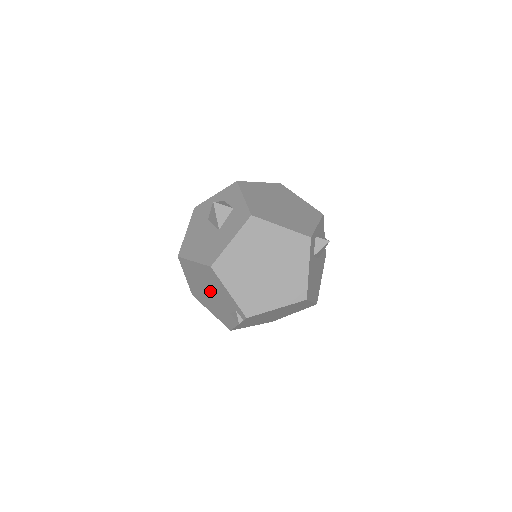
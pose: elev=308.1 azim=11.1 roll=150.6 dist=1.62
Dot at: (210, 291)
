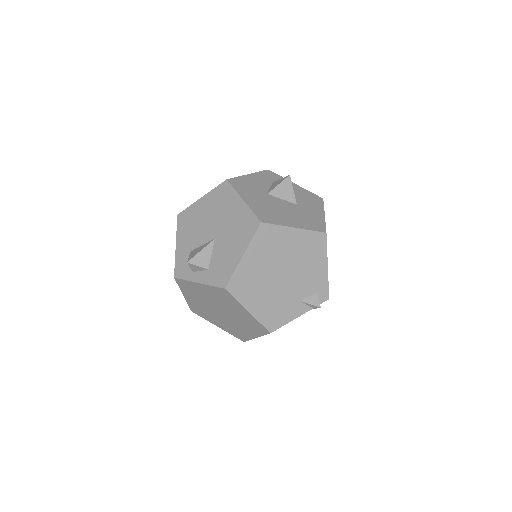
Dot at: (287, 271)
